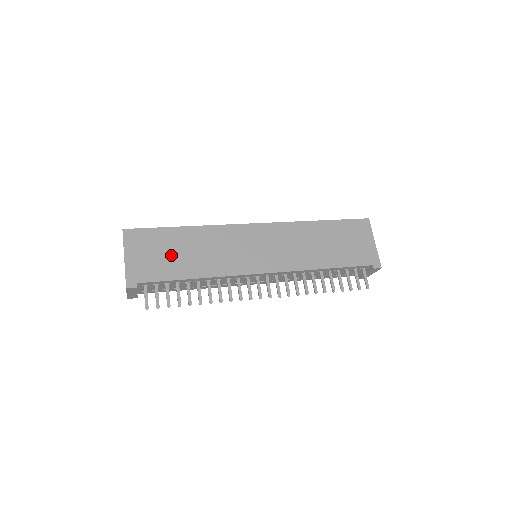
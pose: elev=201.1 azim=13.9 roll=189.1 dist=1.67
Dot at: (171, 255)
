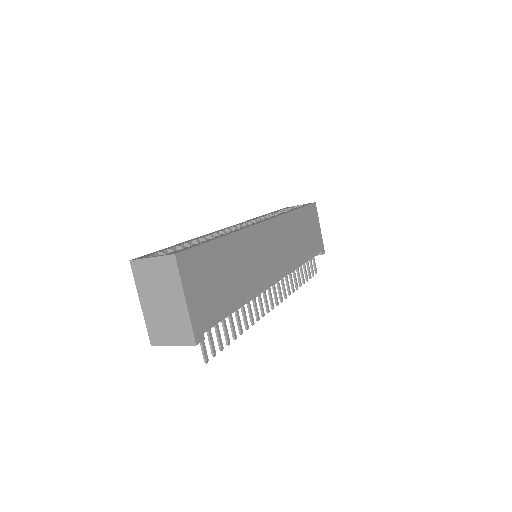
Dot at: (221, 281)
